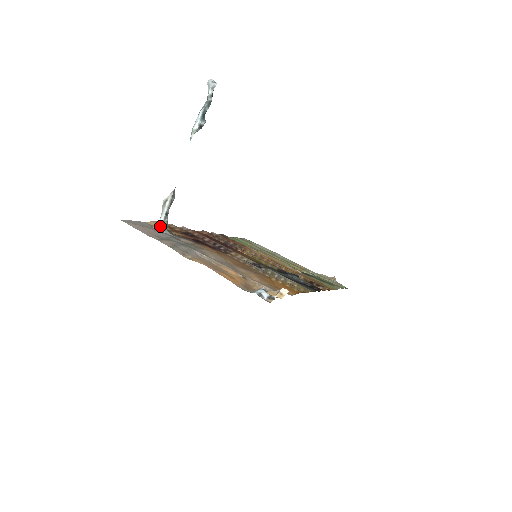
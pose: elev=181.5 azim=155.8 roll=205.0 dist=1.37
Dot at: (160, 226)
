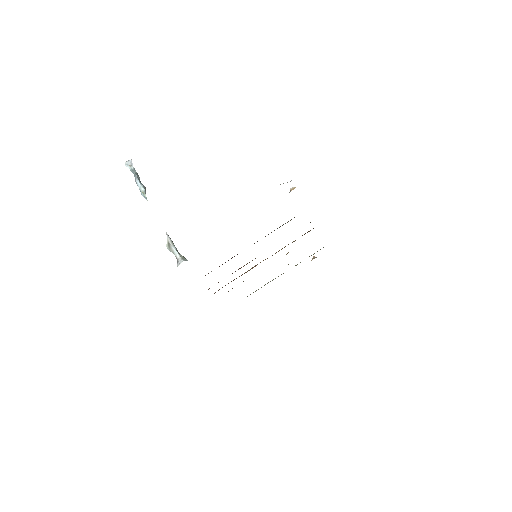
Dot at: (181, 260)
